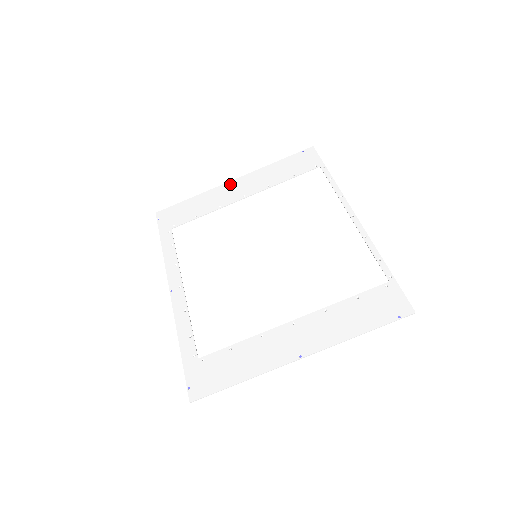
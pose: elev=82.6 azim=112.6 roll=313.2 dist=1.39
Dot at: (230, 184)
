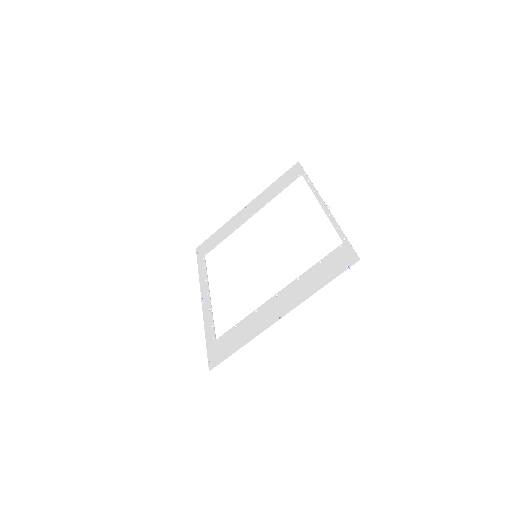
Dot at: (242, 211)
